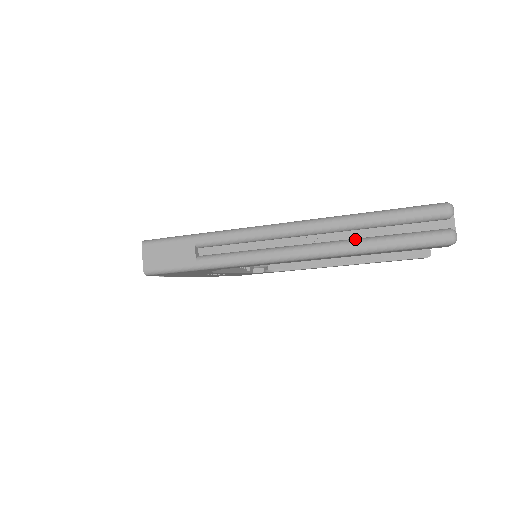
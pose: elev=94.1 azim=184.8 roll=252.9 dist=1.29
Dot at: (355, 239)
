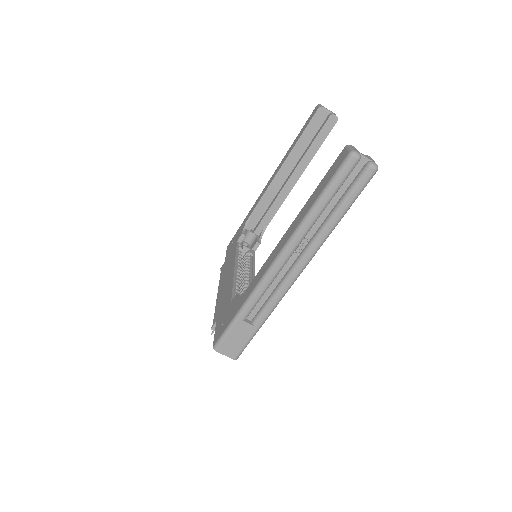
Dot at: (323, 225)
